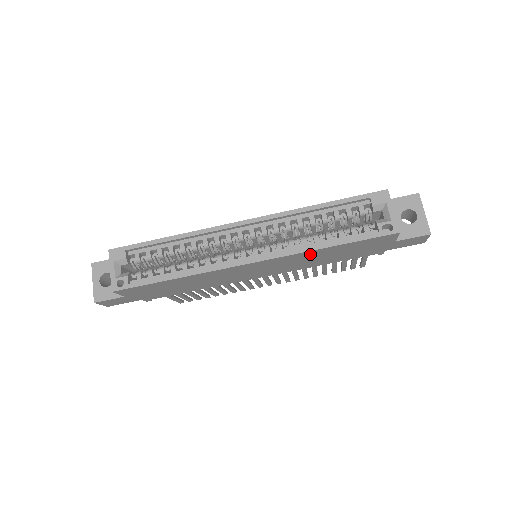
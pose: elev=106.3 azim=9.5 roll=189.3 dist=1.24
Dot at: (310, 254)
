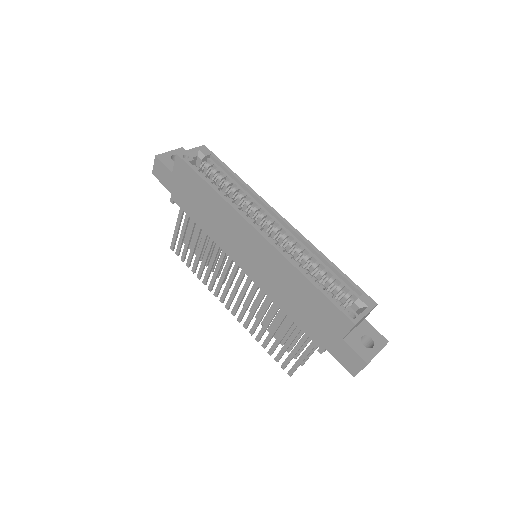
Dot at: (291, 274)
